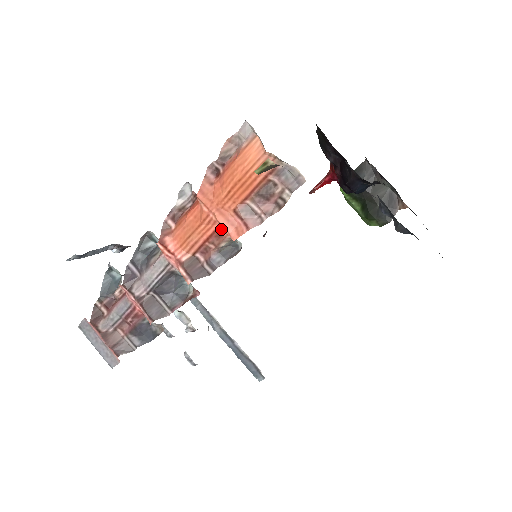
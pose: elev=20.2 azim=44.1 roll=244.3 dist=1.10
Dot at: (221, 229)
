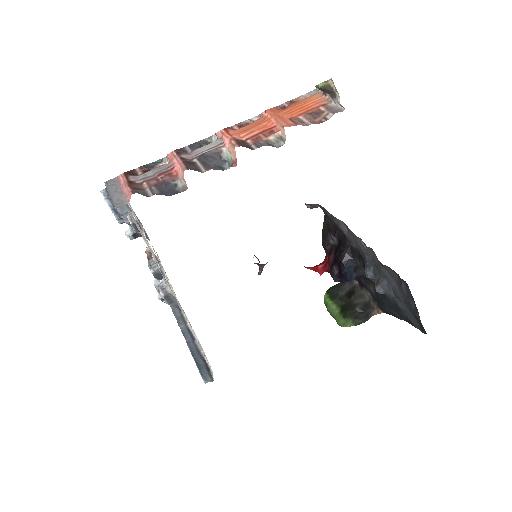
Dot at: (275, 129)
